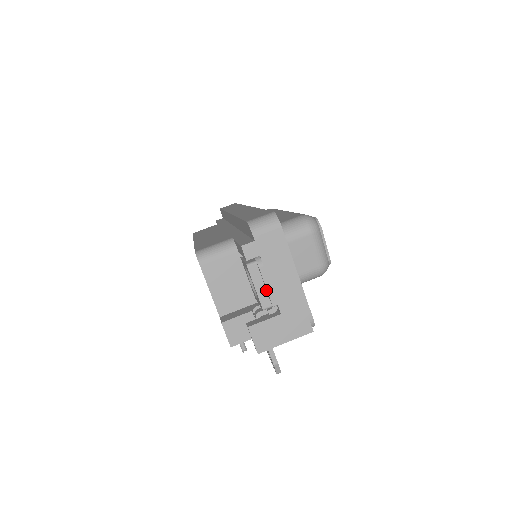
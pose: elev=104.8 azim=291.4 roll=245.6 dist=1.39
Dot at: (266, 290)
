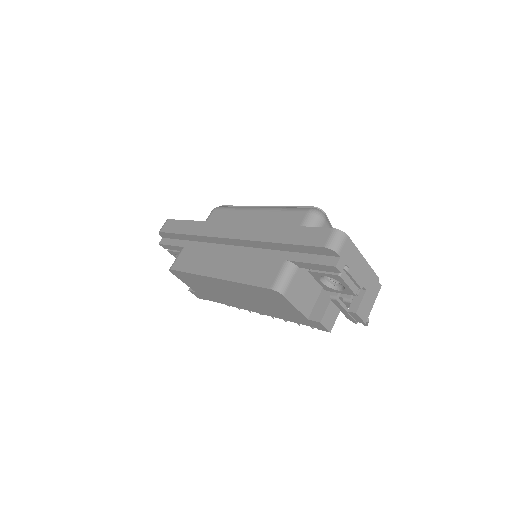
Dot at: (353, 282)
